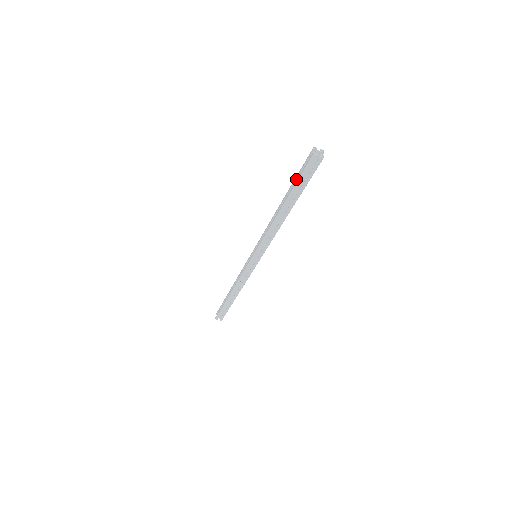
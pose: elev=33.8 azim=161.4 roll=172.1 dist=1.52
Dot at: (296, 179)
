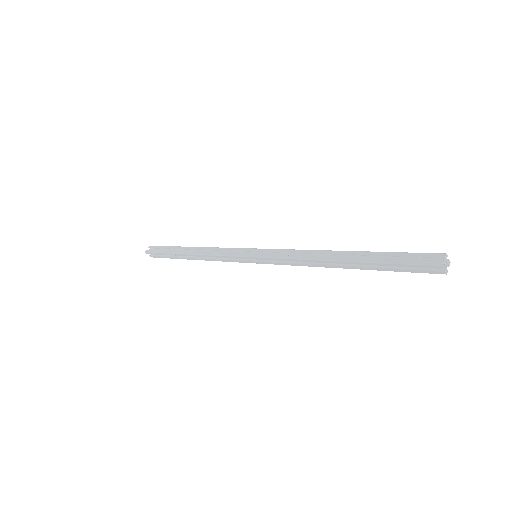
Dot at: (388, 266)
